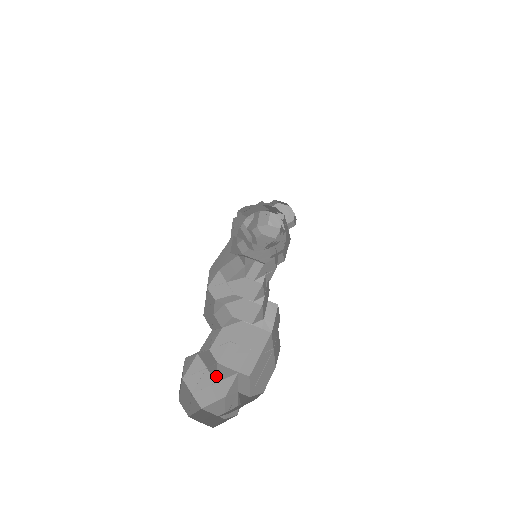
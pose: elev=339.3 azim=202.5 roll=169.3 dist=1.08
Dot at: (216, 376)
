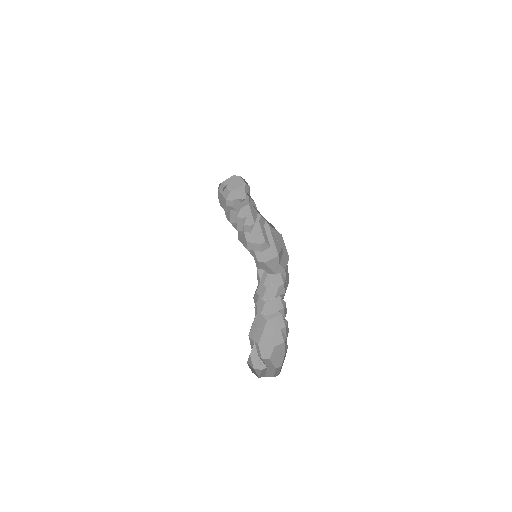
Dot at: (251, 345)
